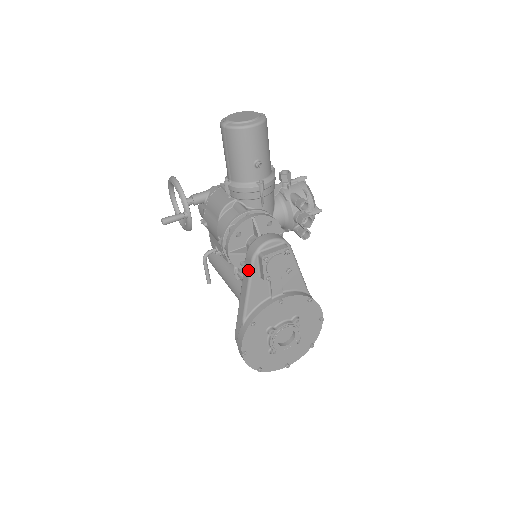
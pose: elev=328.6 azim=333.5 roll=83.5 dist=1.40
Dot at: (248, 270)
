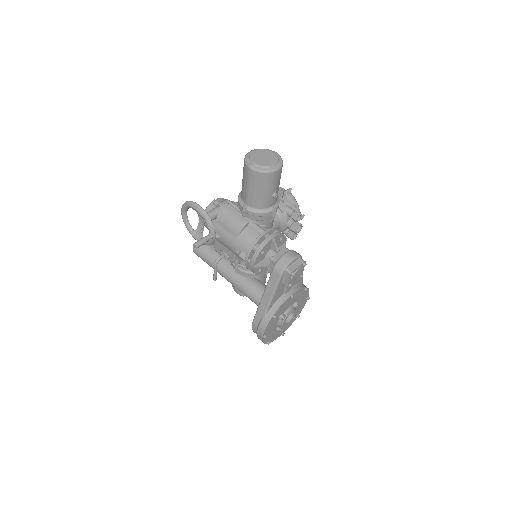
Dot at: (275, 281)
